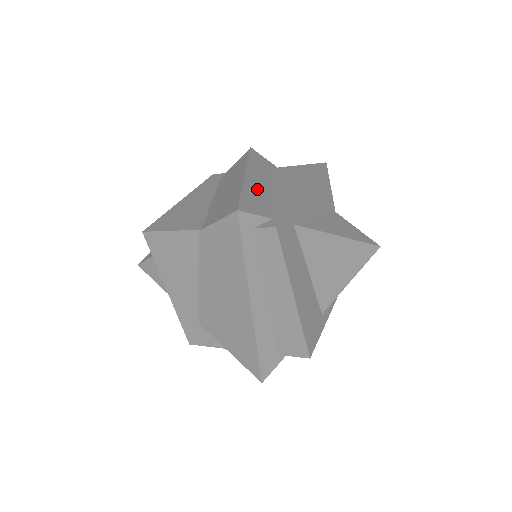
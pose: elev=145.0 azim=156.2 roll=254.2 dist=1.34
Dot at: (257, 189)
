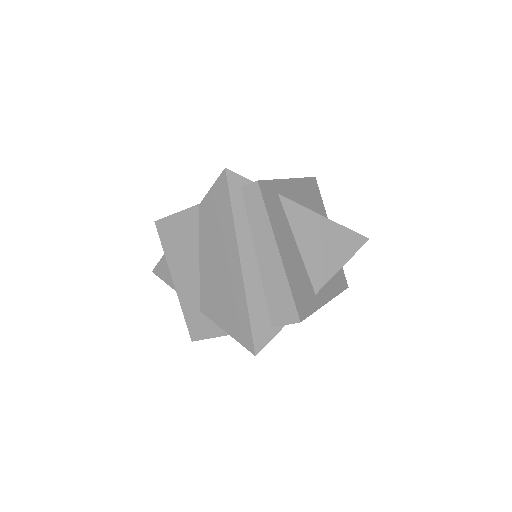
Dot at: occluded
